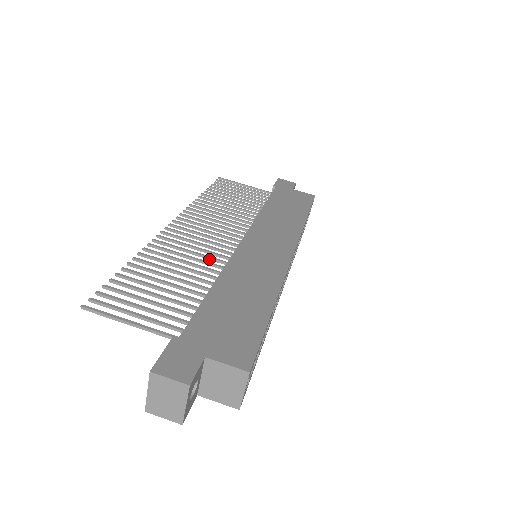
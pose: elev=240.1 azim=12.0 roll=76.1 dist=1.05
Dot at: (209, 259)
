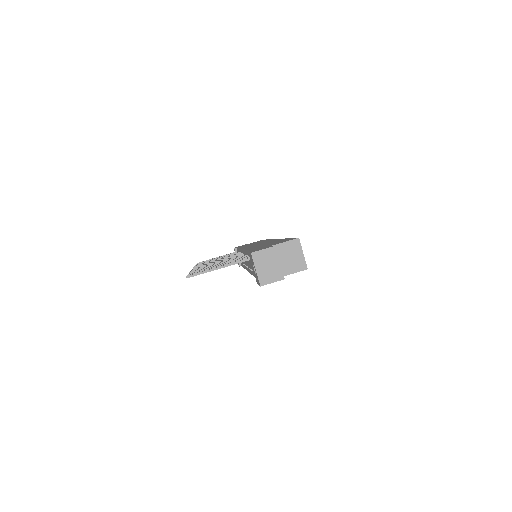
Dot at: occluded
